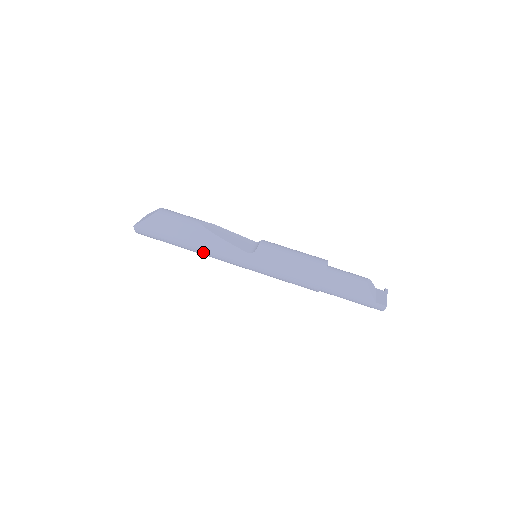
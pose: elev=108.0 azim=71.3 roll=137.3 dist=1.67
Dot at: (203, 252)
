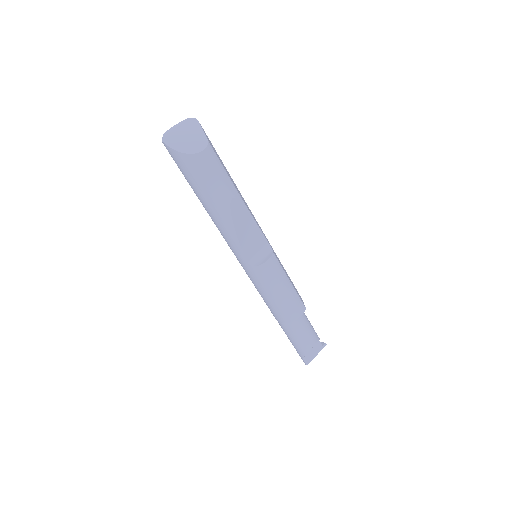
Dot at: occluded
